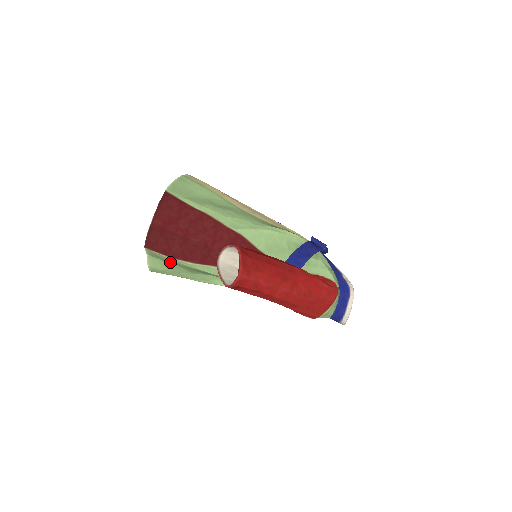
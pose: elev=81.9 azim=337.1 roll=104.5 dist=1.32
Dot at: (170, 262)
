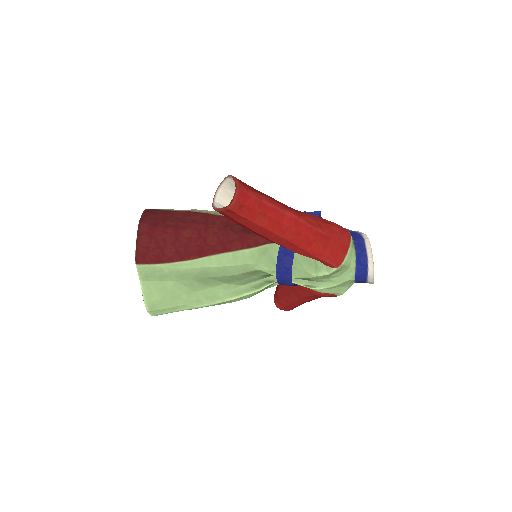
Dot at: (167, 278)
